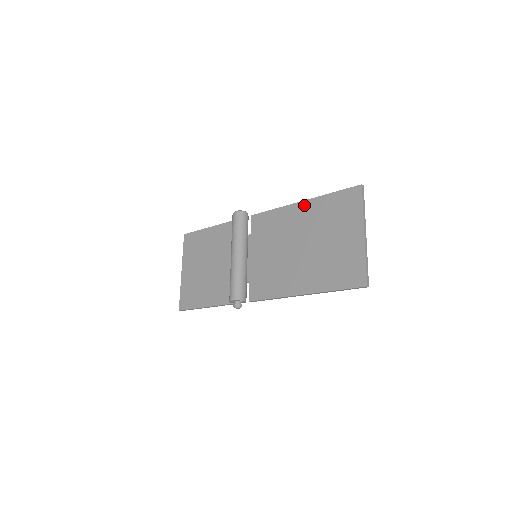
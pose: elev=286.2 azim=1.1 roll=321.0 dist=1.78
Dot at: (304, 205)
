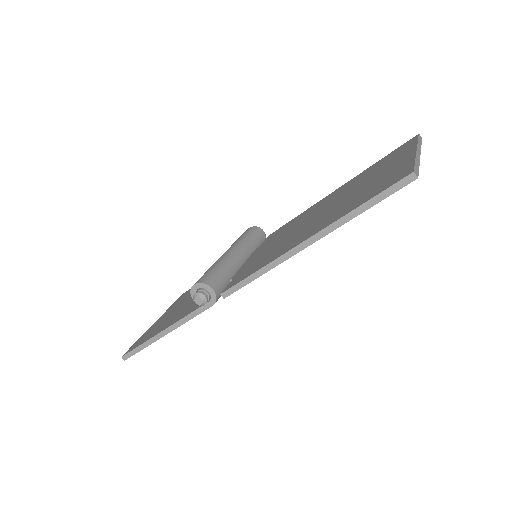
Dot at: (338, 189)
